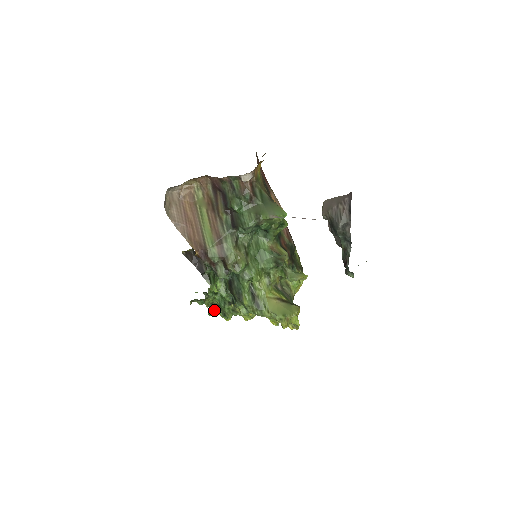
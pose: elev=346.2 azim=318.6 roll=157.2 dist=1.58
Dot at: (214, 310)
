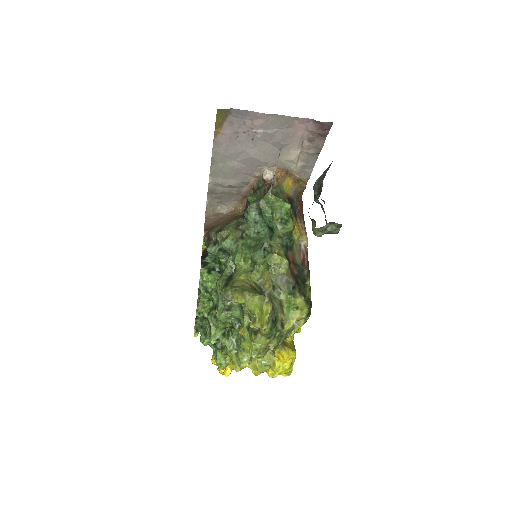
Dot at: (206, 333)
